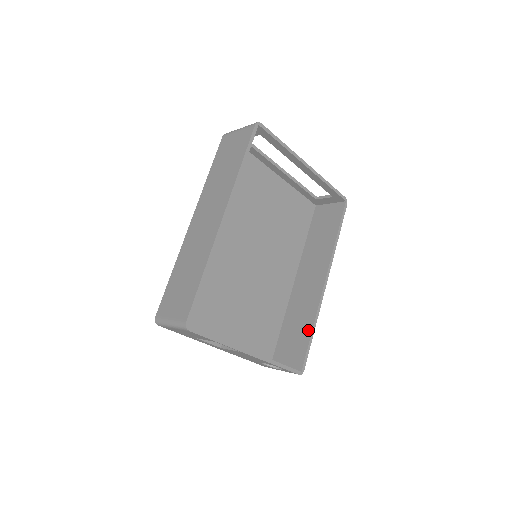
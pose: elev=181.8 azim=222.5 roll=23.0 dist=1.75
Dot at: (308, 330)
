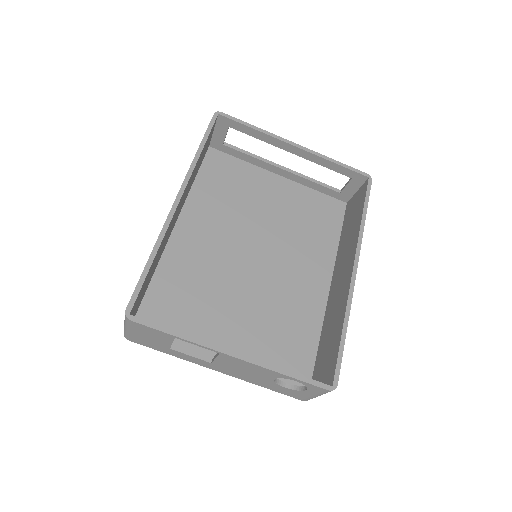
Dot at: (339, 332)
